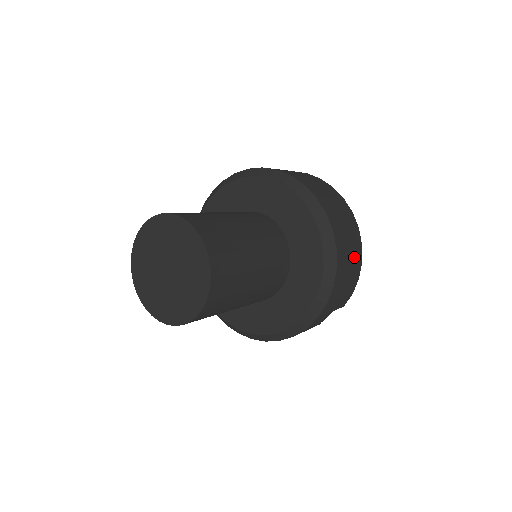
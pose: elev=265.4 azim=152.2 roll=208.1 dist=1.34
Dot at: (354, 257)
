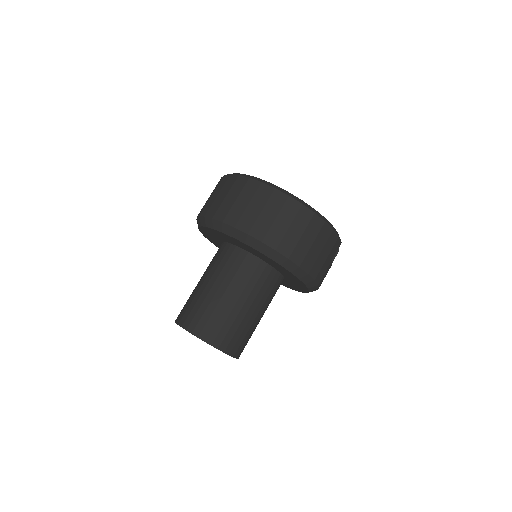
Dot at: (312, 233)
